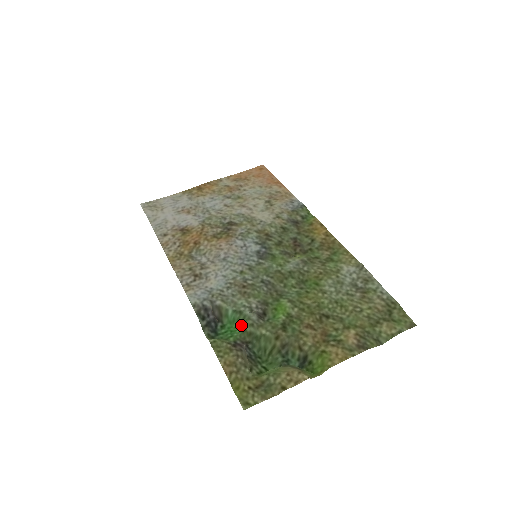
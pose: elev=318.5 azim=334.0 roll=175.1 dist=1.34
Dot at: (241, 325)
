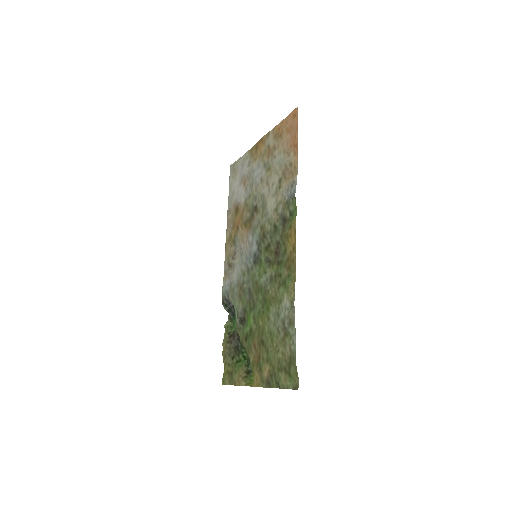
Dot at: occluded
